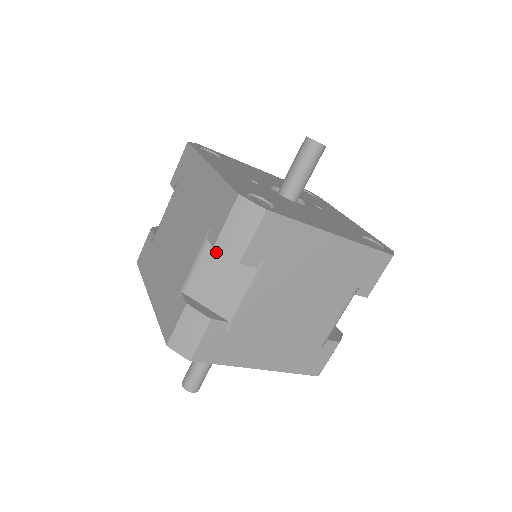
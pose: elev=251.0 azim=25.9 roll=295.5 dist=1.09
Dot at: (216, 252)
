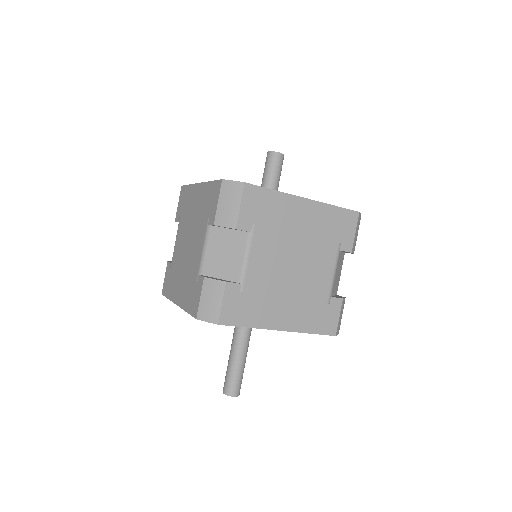
Dot at: (217, 232)
